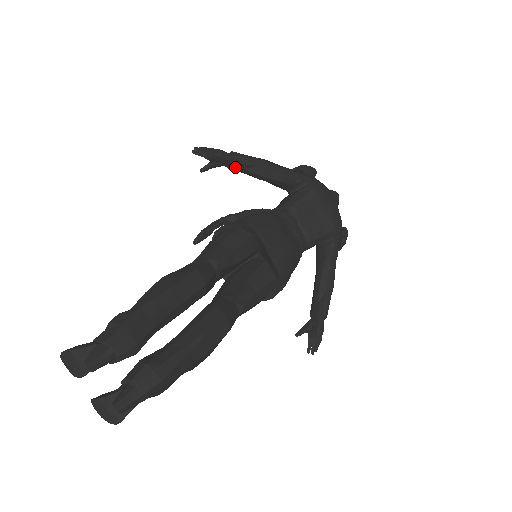
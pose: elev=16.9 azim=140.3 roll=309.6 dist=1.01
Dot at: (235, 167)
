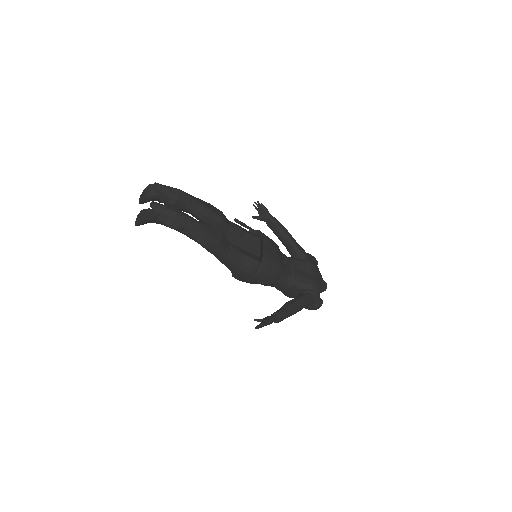
Dot at: (271, 223)
